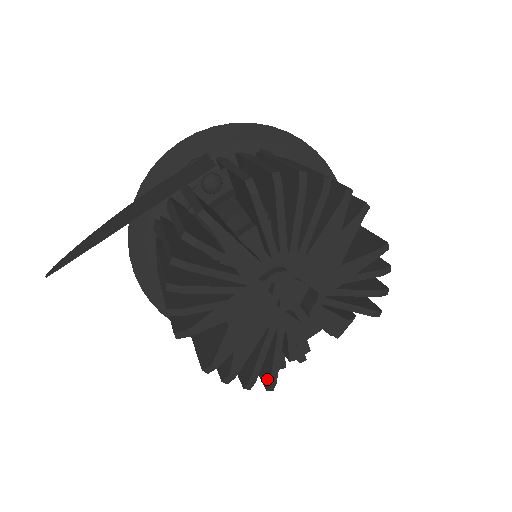
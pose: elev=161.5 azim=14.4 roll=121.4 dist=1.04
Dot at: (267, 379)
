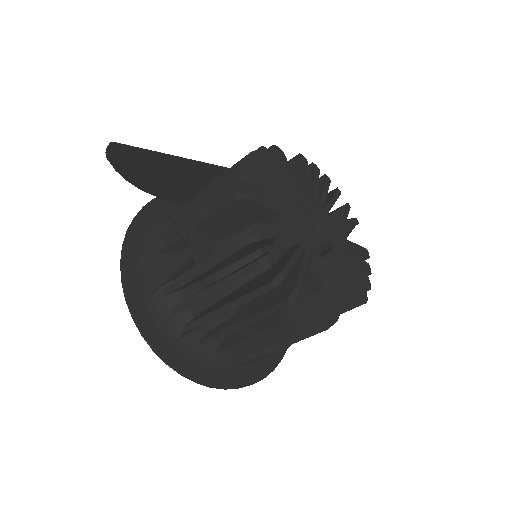
Dot at: (288, 291)
